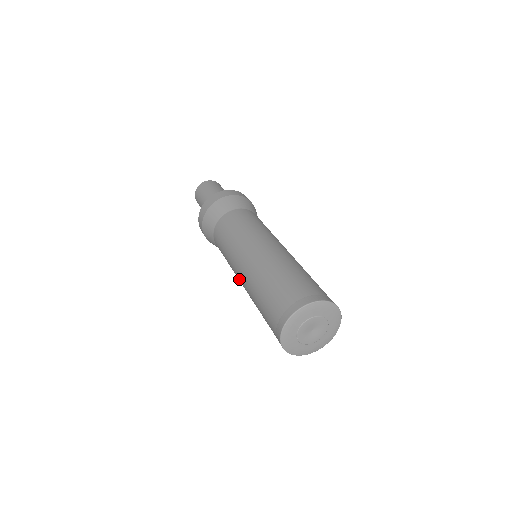
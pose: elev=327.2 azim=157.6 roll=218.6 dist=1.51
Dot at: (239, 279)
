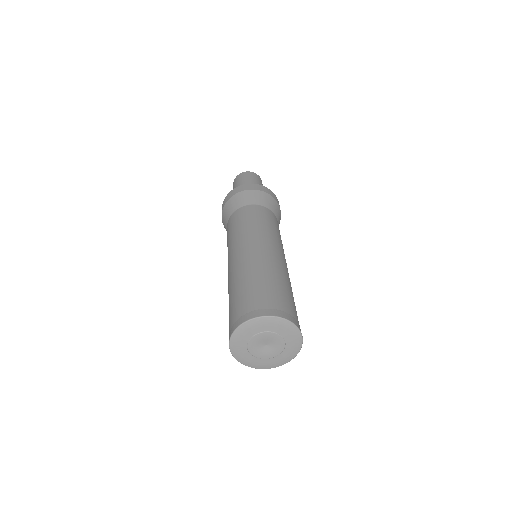
Dot at: occluded
